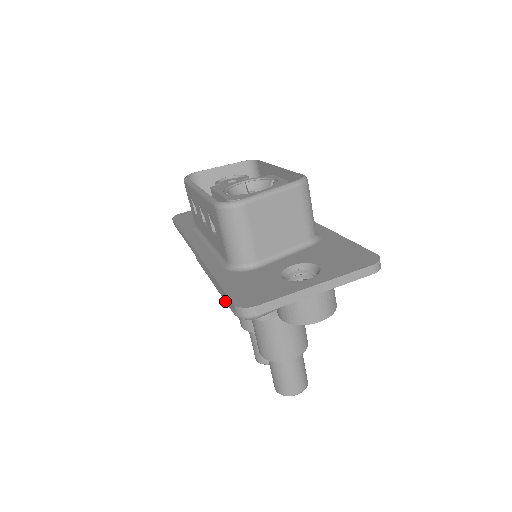
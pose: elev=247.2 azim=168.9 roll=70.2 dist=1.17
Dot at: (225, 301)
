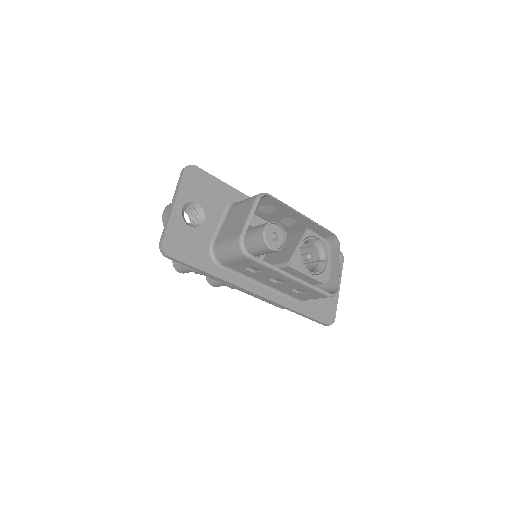
Dot at: occluded
